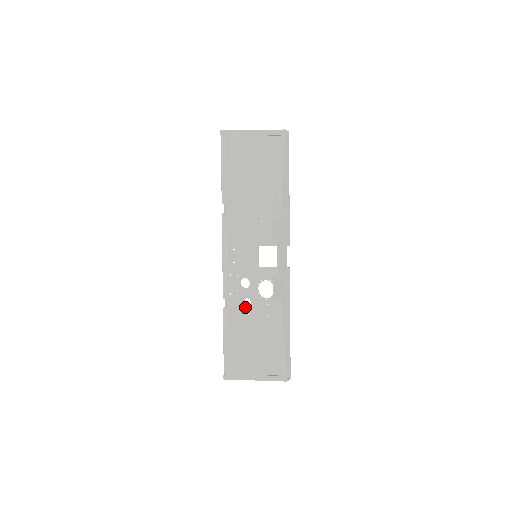
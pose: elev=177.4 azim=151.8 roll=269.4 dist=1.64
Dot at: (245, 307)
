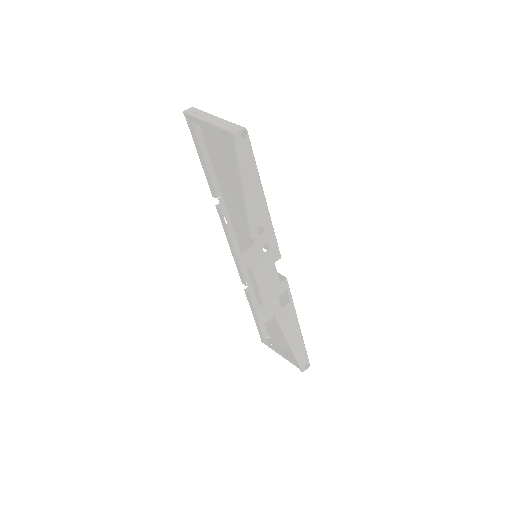
Dot at: occluded
